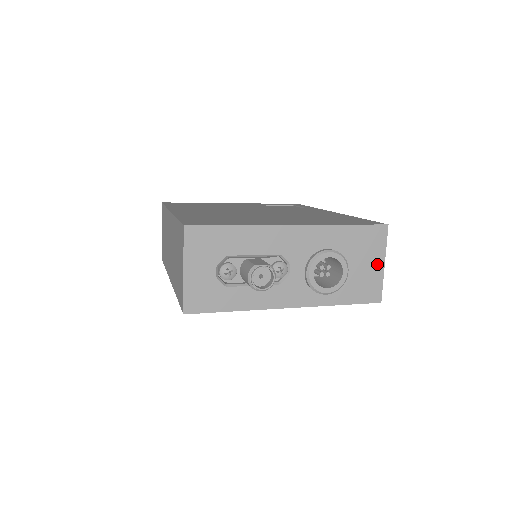
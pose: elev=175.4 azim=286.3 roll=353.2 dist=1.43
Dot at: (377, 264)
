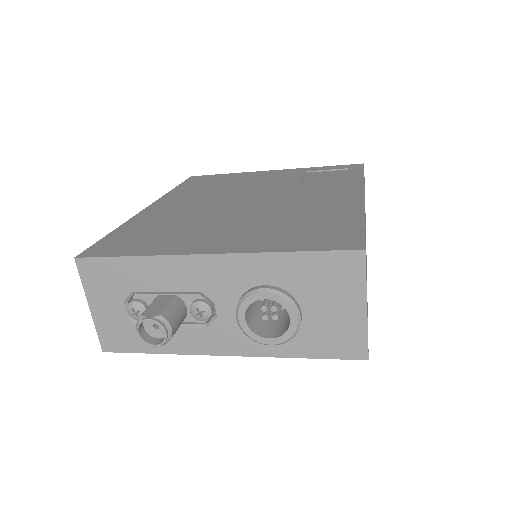
Dot at: (353, 307)
